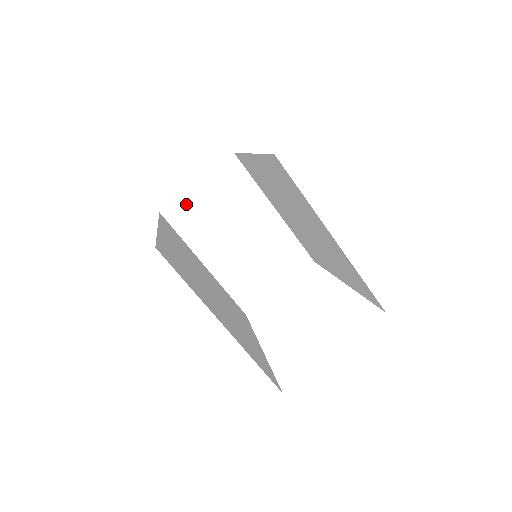
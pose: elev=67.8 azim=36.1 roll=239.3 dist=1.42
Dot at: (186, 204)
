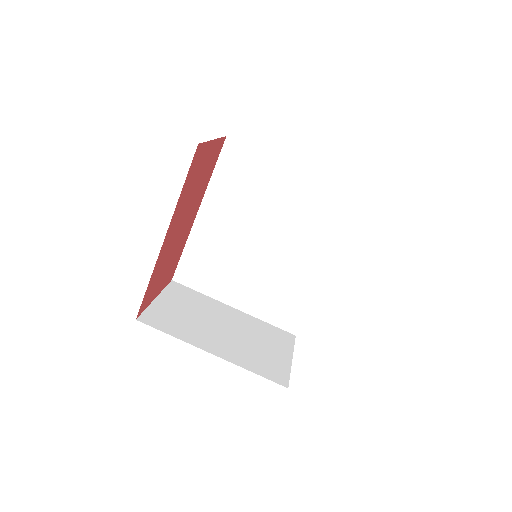
Dot at: (157, 312)
